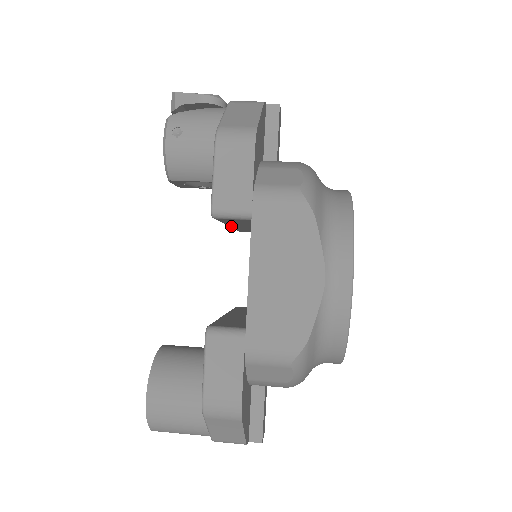
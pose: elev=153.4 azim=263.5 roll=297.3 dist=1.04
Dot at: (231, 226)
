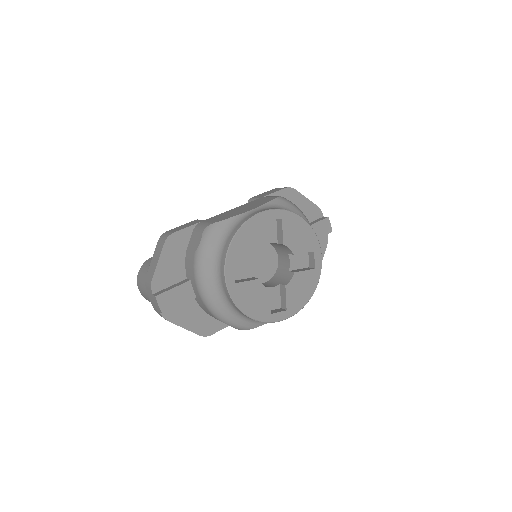
Dot at: occluded
